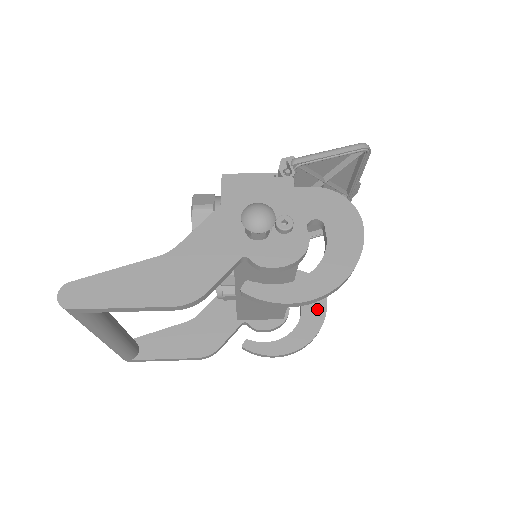
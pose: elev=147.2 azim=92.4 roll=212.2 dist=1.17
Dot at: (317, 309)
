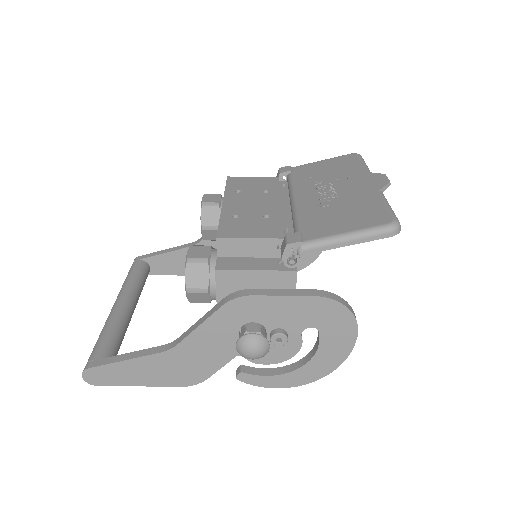
Dot at: occluded
